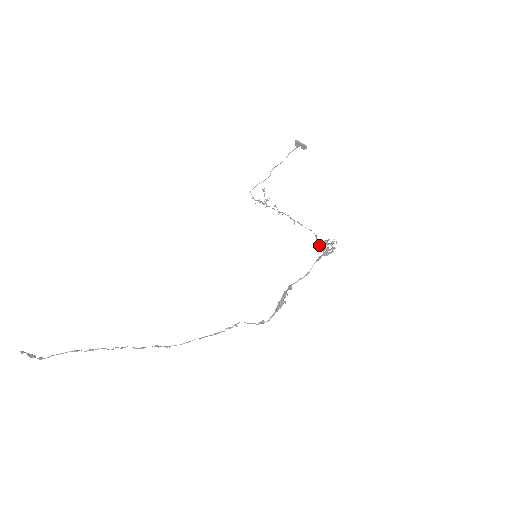
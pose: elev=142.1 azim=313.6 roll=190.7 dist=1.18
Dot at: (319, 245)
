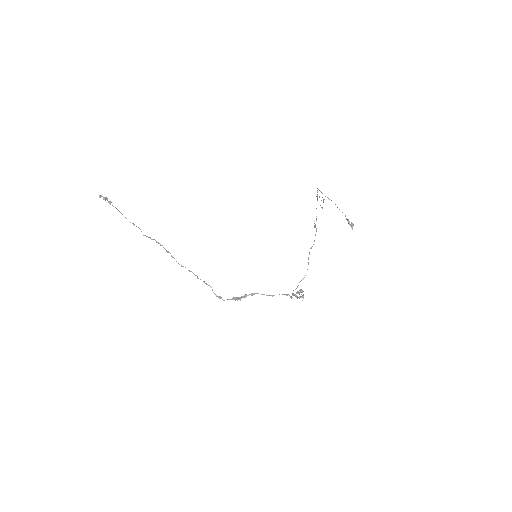
Dot at: (297, 287)
